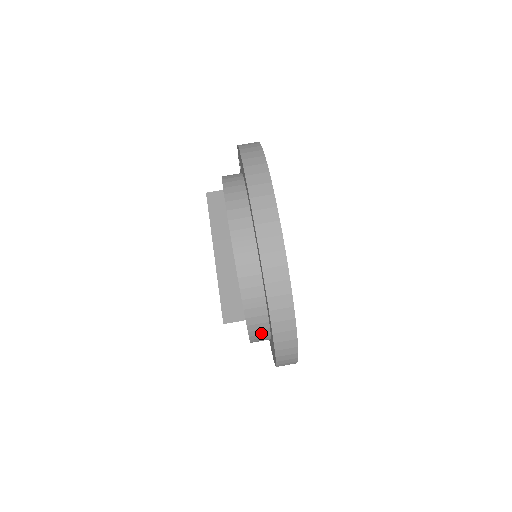
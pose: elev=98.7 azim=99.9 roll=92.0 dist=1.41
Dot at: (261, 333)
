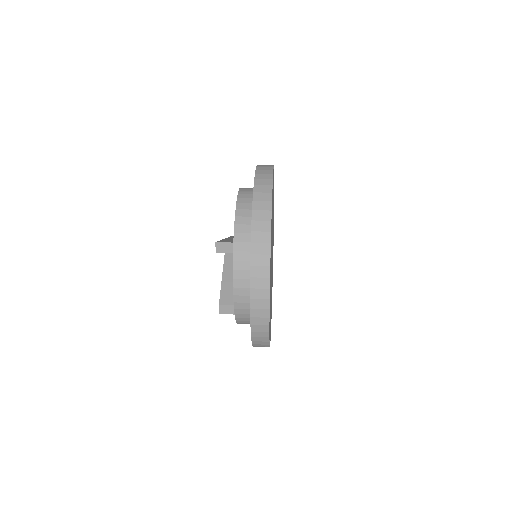
Dot at: (244, 259)
